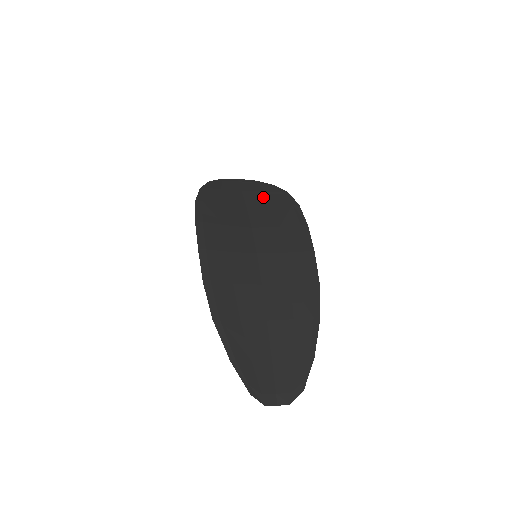
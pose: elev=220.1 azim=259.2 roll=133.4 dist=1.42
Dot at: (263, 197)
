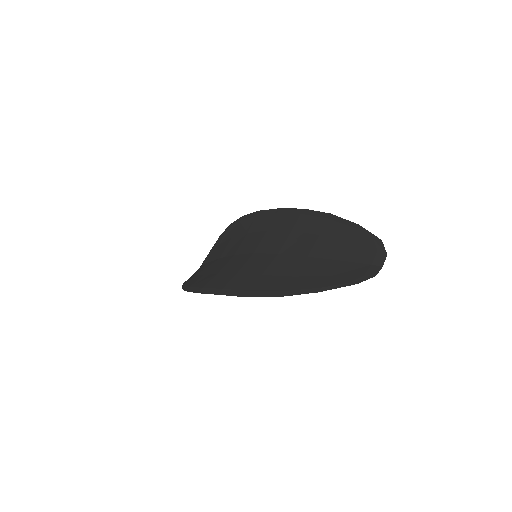
Dot at: (222, 245)
